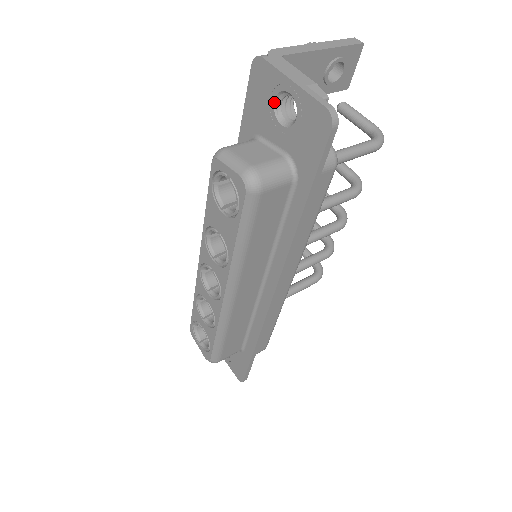
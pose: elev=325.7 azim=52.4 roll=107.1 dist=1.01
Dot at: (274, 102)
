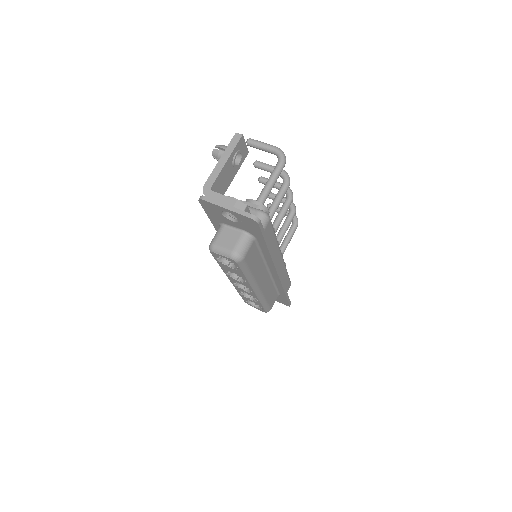
Dot at: (222, 214)
